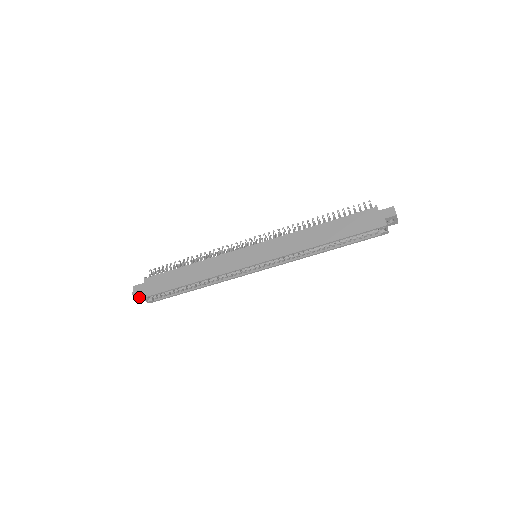
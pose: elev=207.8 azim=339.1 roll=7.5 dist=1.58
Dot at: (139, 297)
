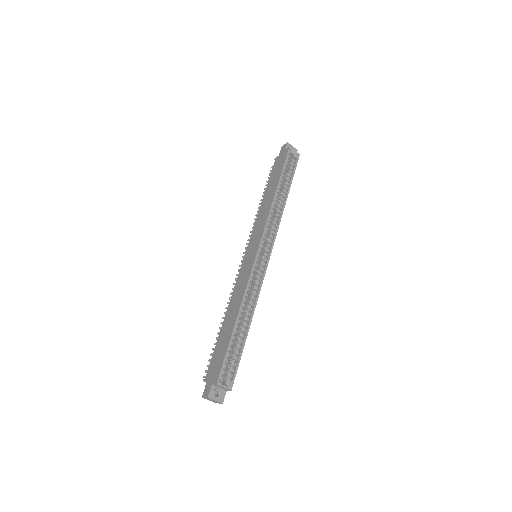
Dot at: (217, 399)
